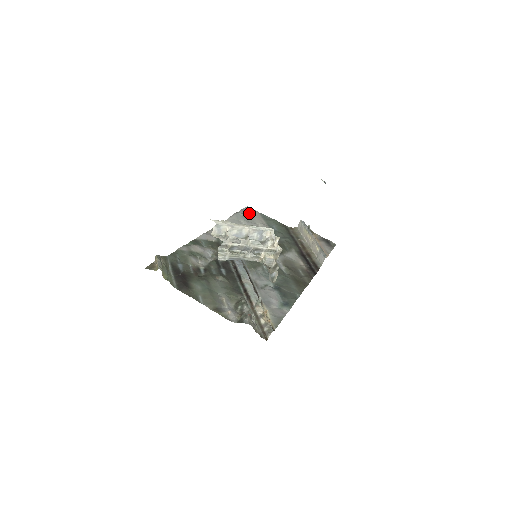
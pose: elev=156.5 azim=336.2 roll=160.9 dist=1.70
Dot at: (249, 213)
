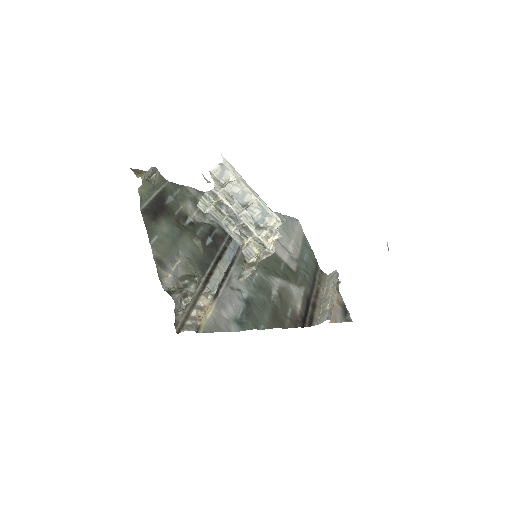
Dot at: (293, 225)
